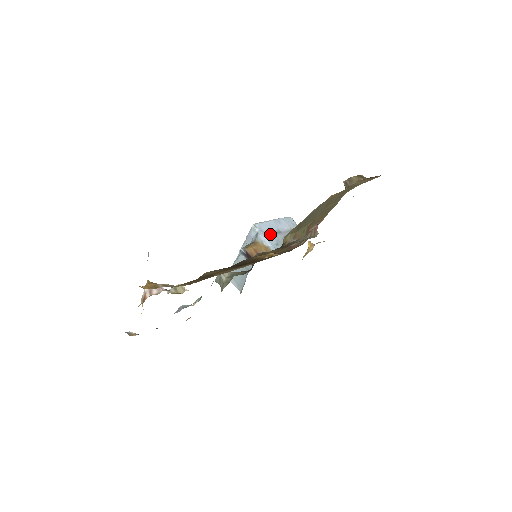
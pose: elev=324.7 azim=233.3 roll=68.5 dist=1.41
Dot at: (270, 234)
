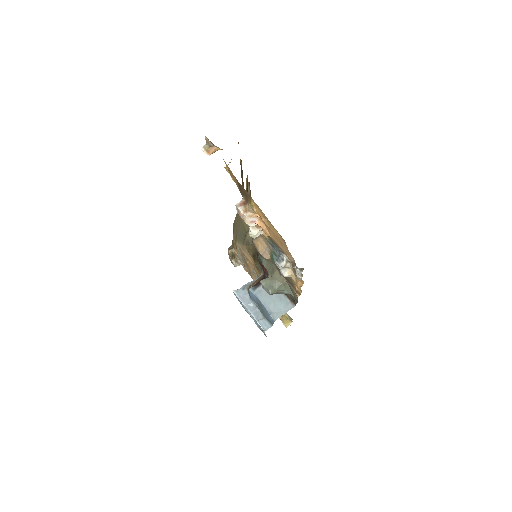
Dot at: occluded
